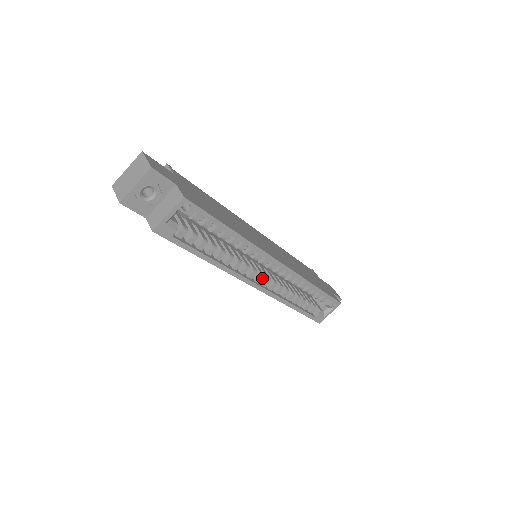
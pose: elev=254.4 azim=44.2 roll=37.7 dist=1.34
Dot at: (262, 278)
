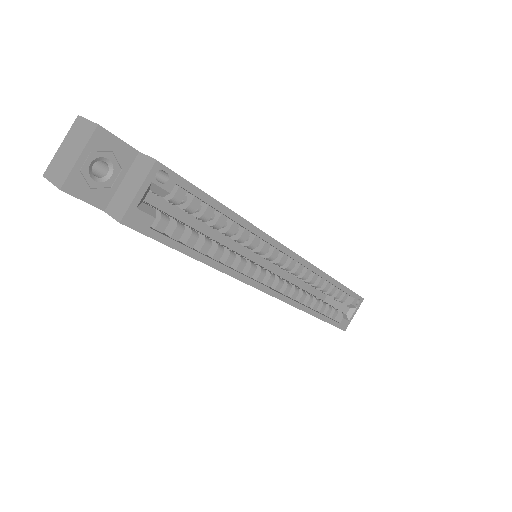
Dot at: (273, 279)
